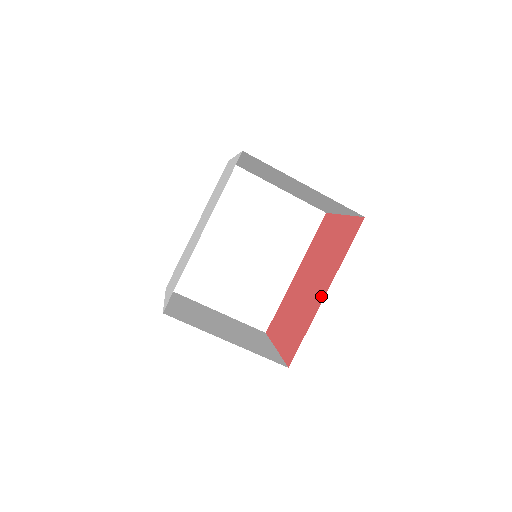
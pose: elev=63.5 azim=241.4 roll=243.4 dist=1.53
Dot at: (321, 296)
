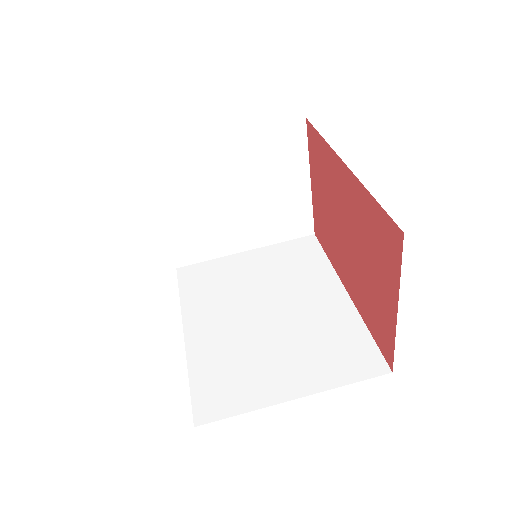
Dot at: (346, 177)
